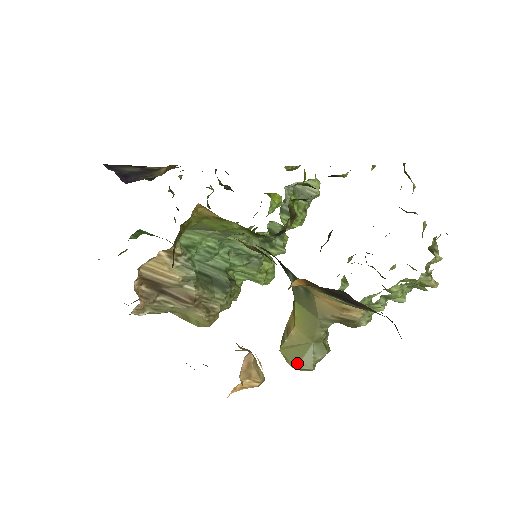
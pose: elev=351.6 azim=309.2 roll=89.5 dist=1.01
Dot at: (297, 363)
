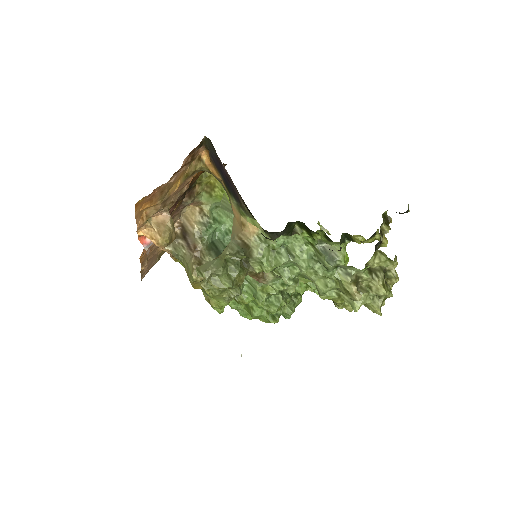
Dot at: (199, 266)
